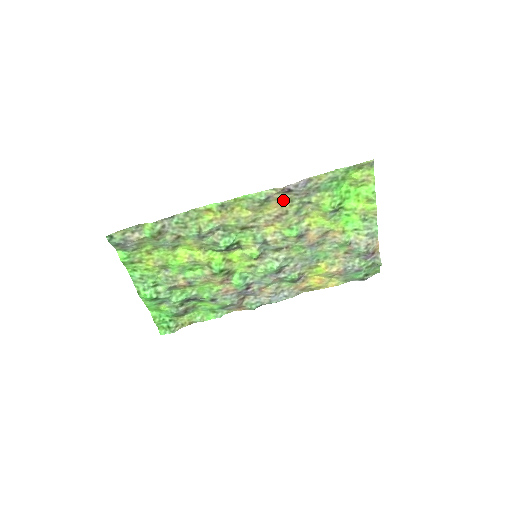
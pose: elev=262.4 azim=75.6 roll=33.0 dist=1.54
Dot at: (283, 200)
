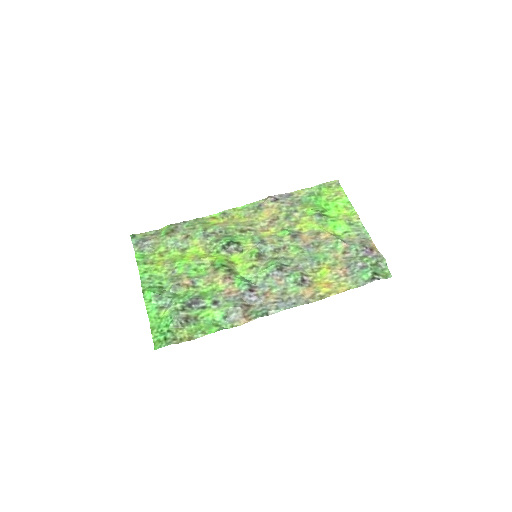
Dot at: (273, 208)
